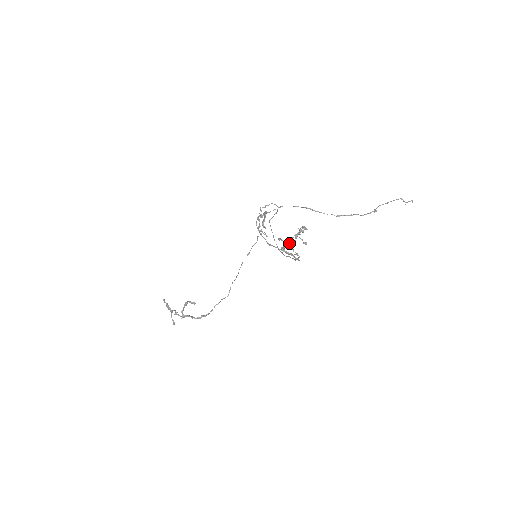
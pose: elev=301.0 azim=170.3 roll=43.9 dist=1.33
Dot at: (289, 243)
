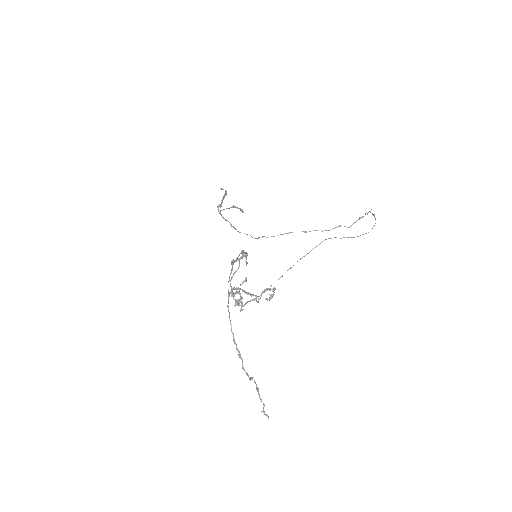
Dot at: (232, 295)
